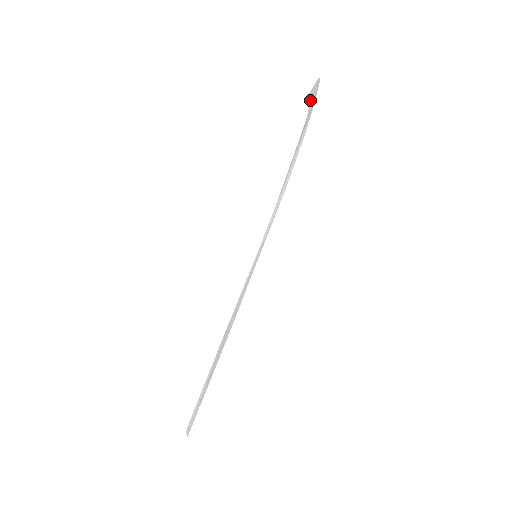
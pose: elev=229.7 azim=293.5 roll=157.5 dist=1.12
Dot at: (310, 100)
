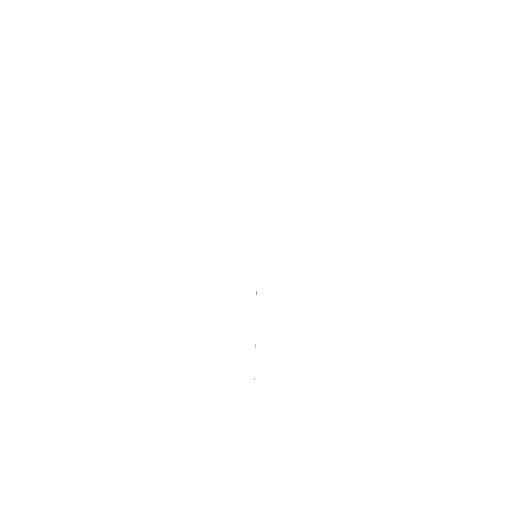
Dot at: occluded
